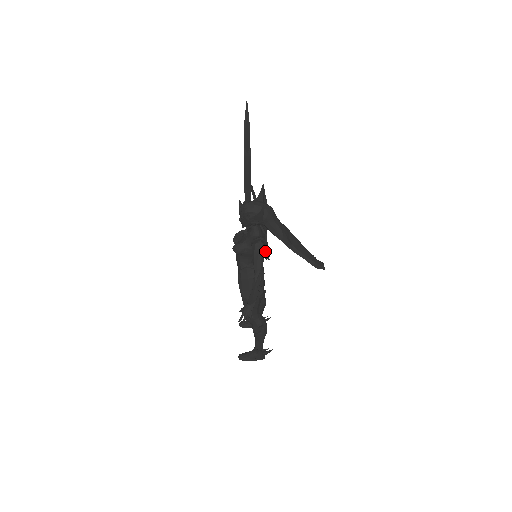
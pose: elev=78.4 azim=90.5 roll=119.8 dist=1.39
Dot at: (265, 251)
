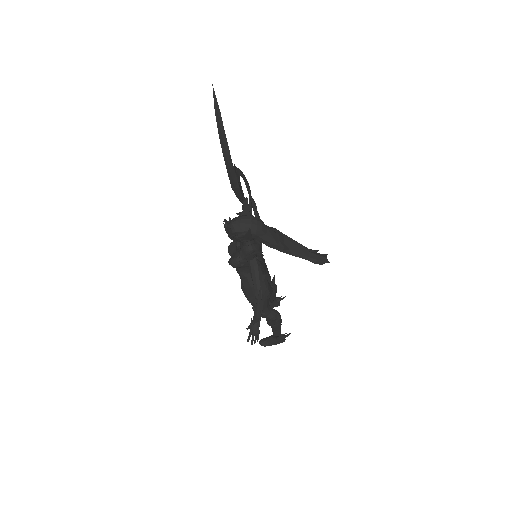
Dot at: (261, 268)
